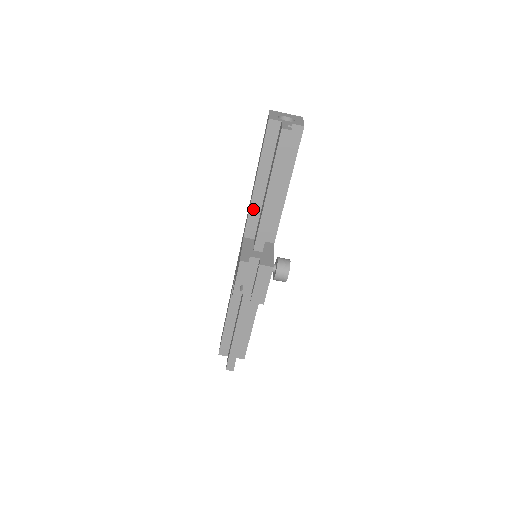
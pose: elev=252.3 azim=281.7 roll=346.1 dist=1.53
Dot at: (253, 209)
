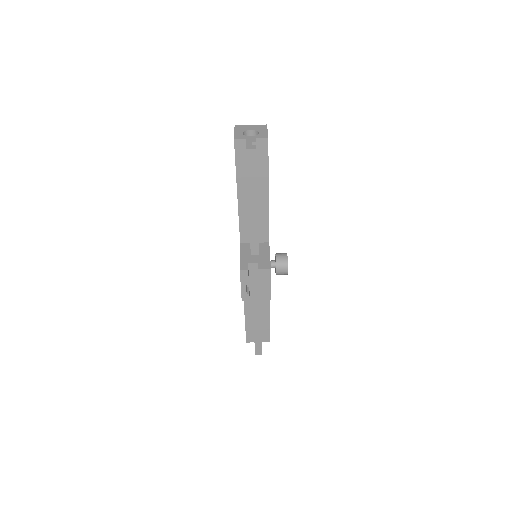
Dot at: (242, 218)
